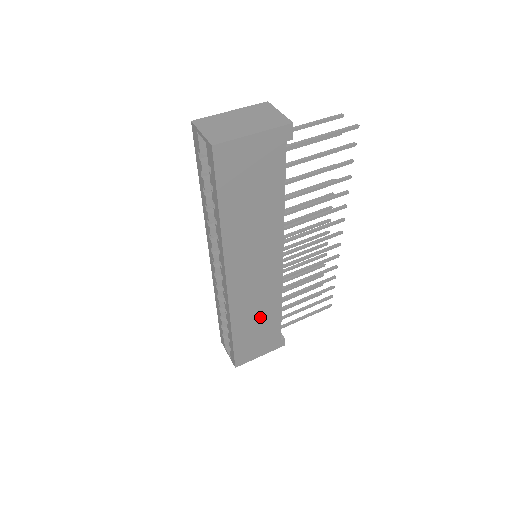
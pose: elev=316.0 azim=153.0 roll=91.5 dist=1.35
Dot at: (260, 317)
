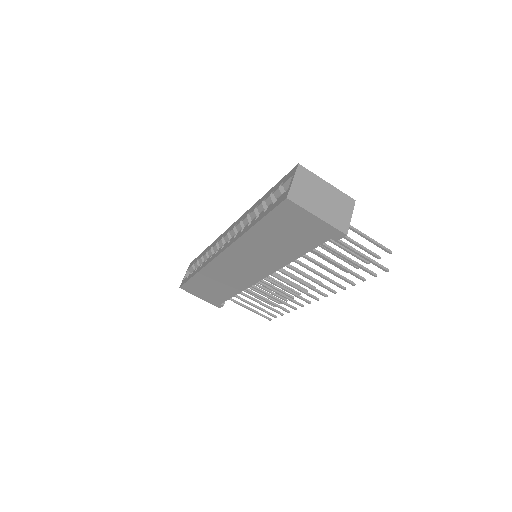
Dot at: (221, 284)
